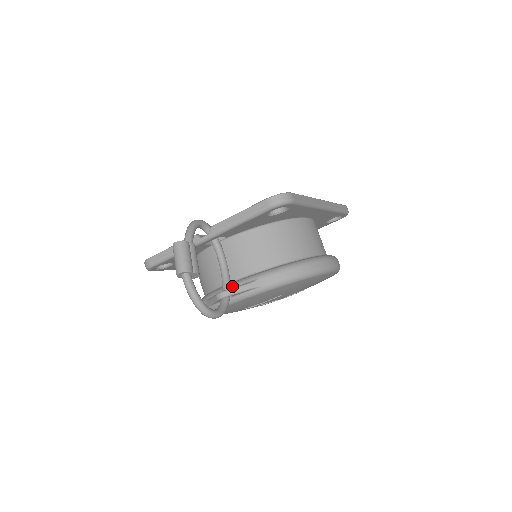
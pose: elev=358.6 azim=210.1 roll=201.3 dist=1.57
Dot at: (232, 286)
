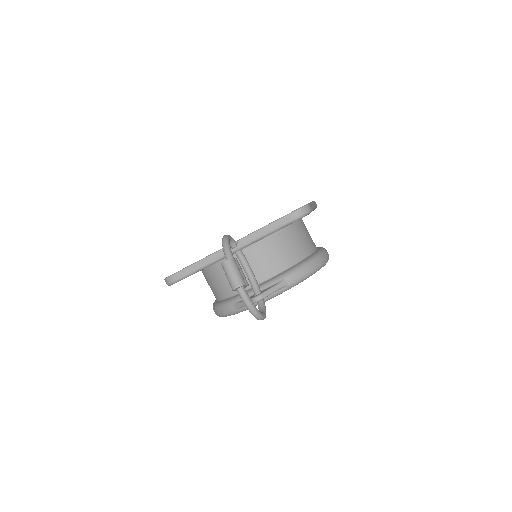
Dot at: (261, 288)
